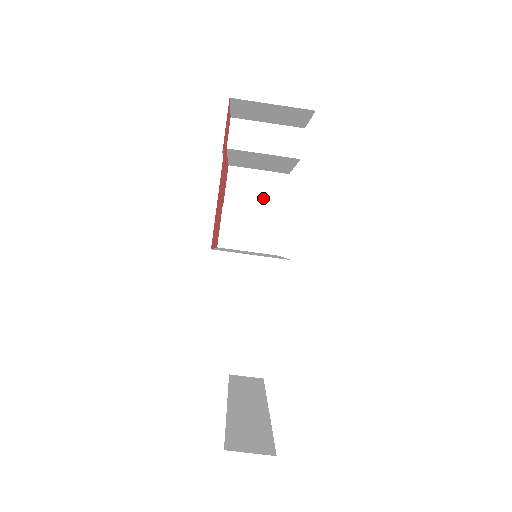
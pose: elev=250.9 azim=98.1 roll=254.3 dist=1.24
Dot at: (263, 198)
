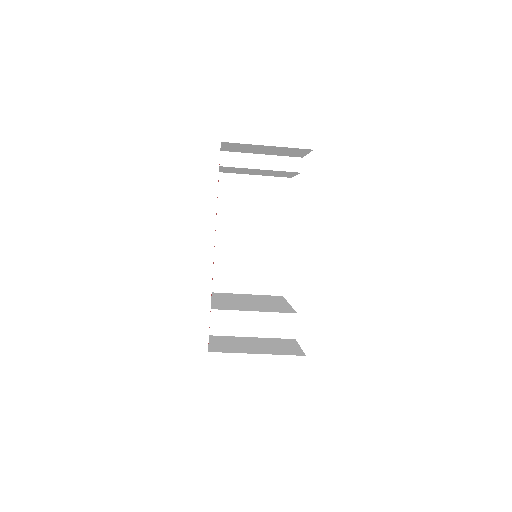
Dot at: (274, 153)
